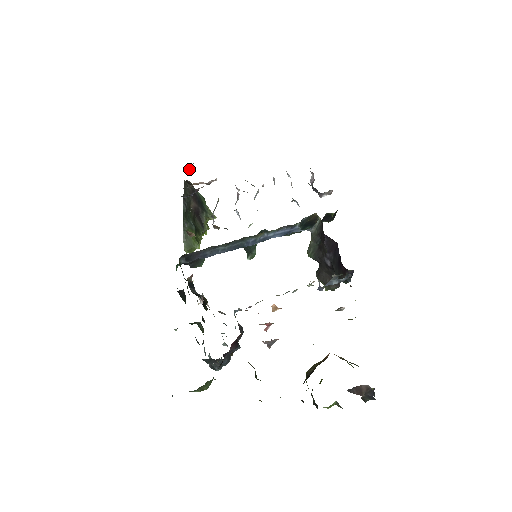
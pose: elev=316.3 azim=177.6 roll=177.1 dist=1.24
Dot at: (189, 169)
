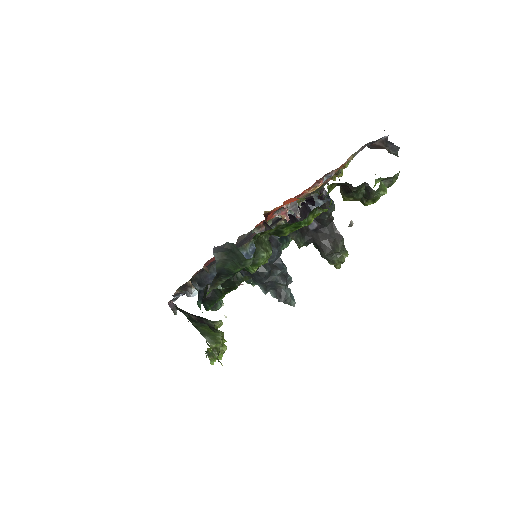
Dot at: (174, 308)
